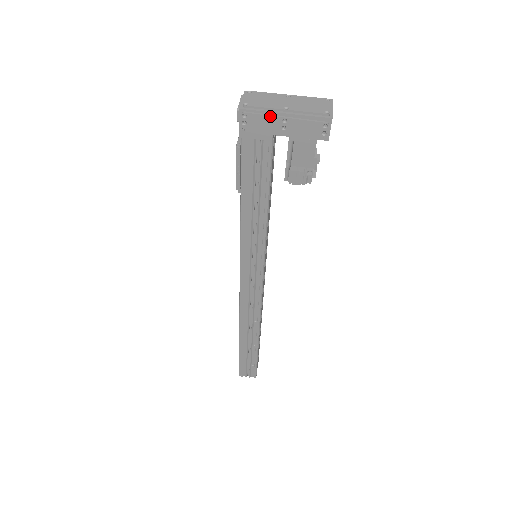
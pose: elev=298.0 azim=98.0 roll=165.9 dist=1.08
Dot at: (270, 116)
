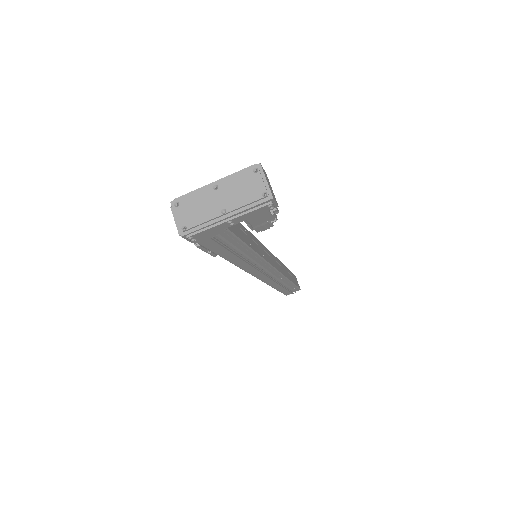
Dot at: (214, 227)
